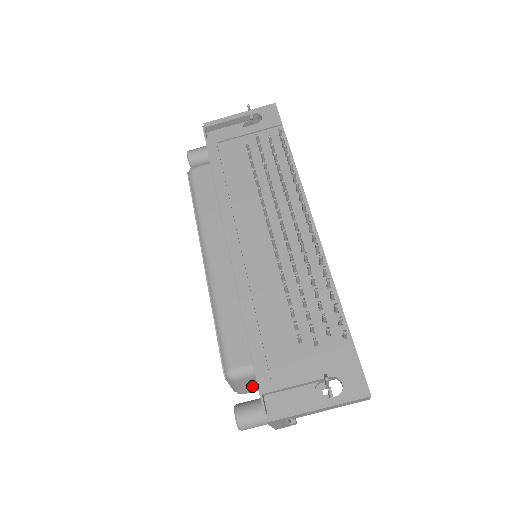
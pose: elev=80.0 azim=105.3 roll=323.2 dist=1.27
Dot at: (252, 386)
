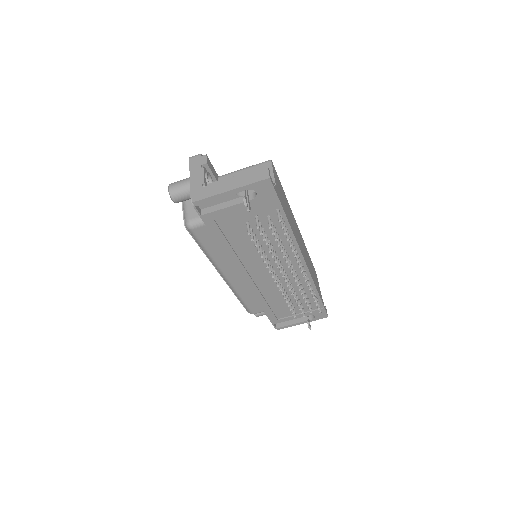
Dot at: occluded
